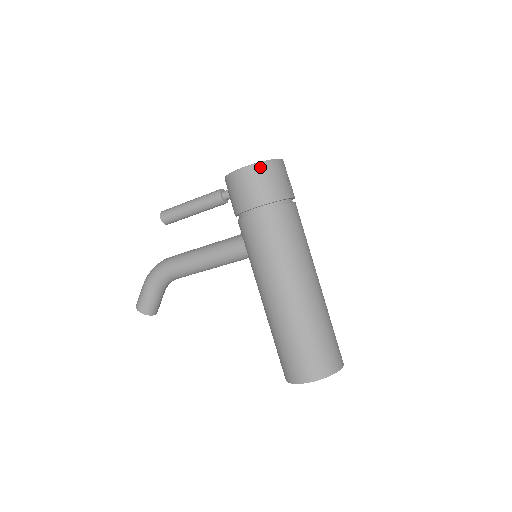
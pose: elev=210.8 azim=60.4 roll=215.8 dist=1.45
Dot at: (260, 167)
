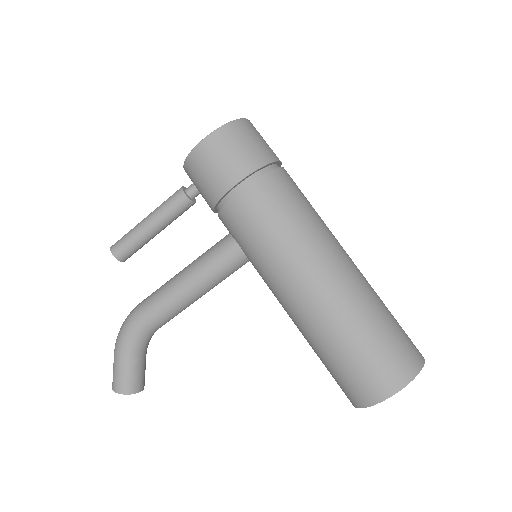
Dot at: (227, 130)
